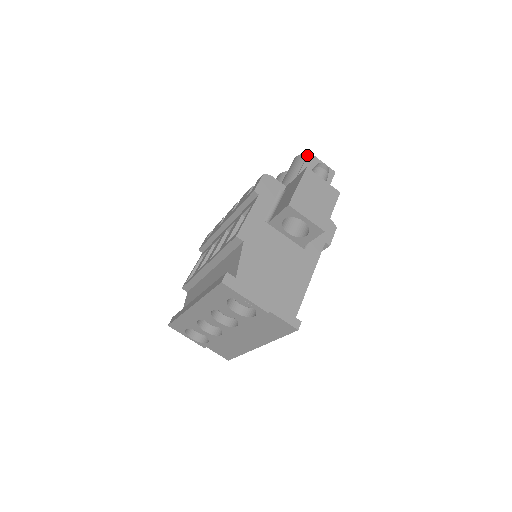
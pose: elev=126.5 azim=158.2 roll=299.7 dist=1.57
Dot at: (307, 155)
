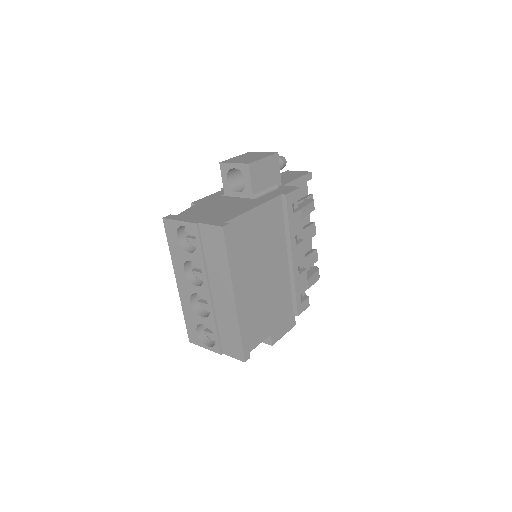
Dot at: occluded
